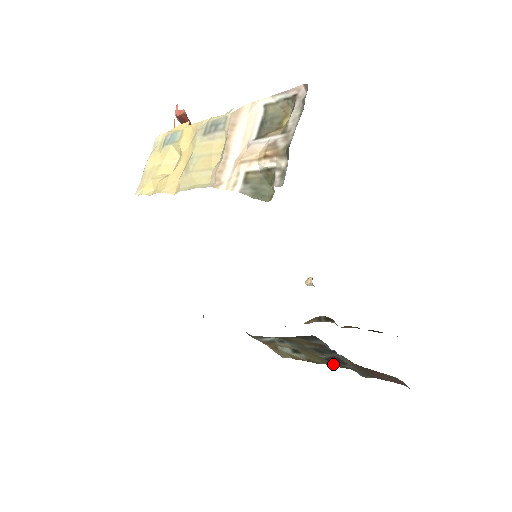
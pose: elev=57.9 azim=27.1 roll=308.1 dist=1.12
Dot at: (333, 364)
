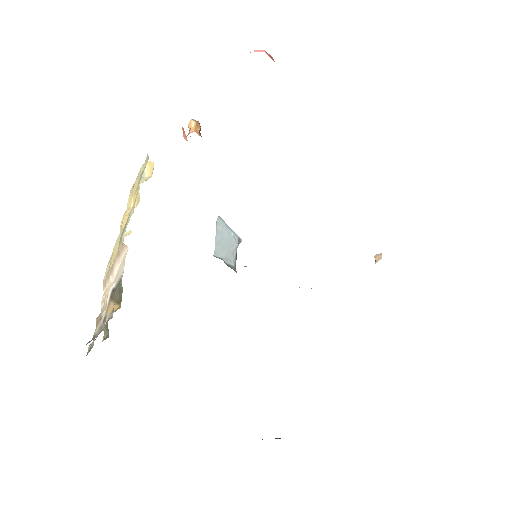
Dot at: occluded
